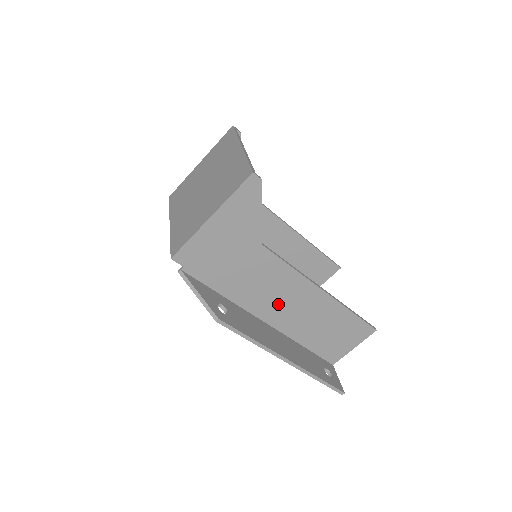
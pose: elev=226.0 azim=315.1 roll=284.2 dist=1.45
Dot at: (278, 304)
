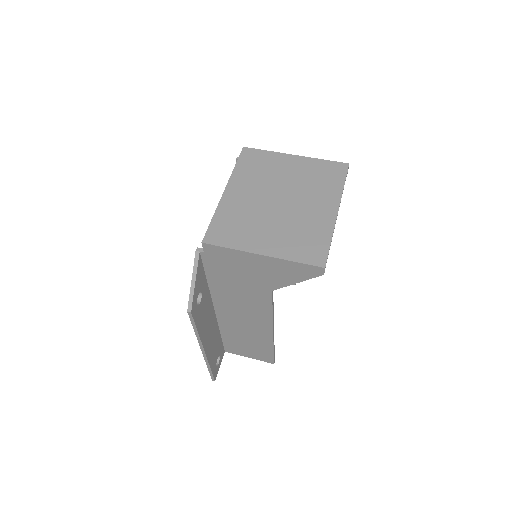
Dot at: (236, 313)
